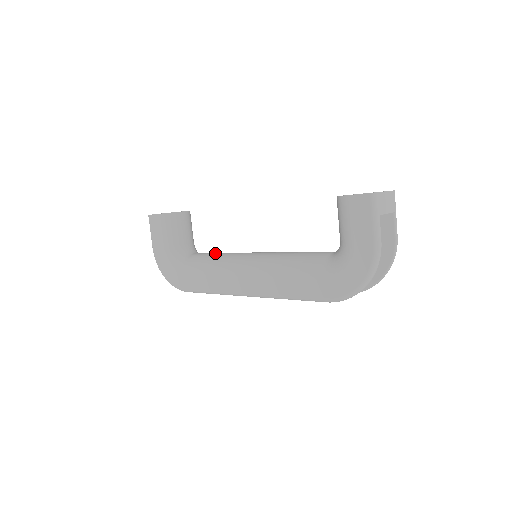
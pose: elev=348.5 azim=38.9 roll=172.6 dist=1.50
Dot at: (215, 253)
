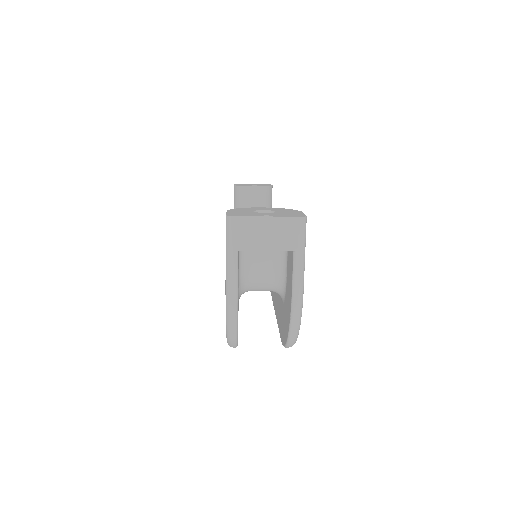
Dot at: occluded
